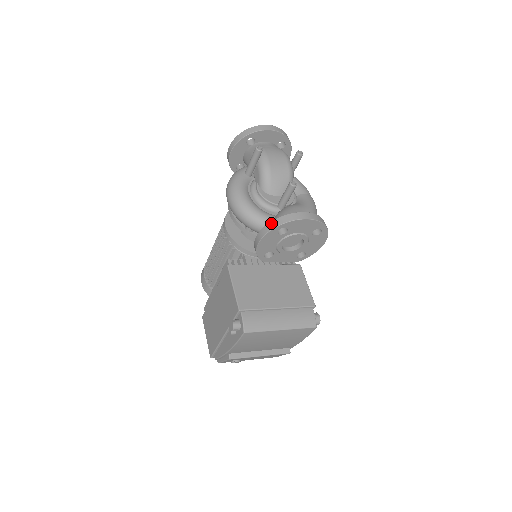
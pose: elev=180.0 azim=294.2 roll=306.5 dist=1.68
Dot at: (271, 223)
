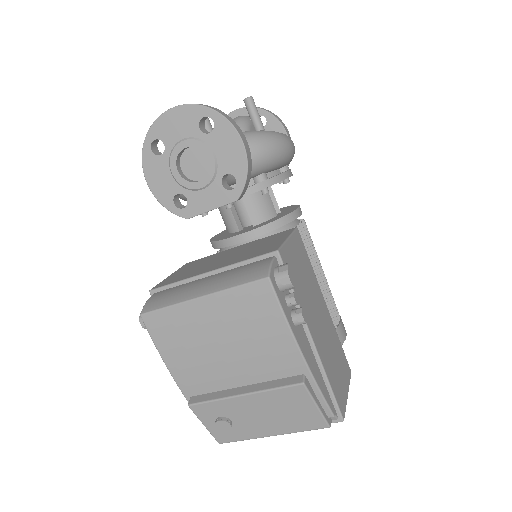
Dot at: occluded
